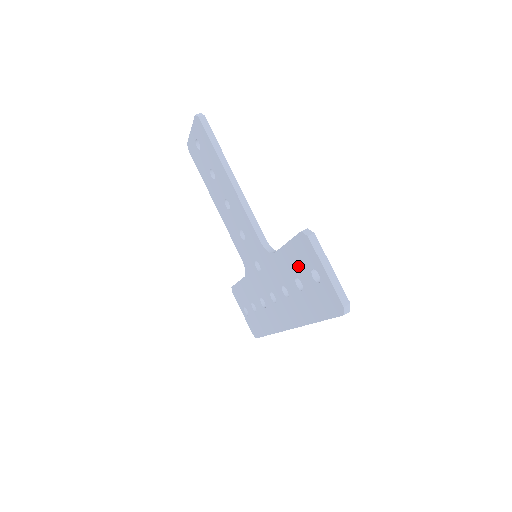
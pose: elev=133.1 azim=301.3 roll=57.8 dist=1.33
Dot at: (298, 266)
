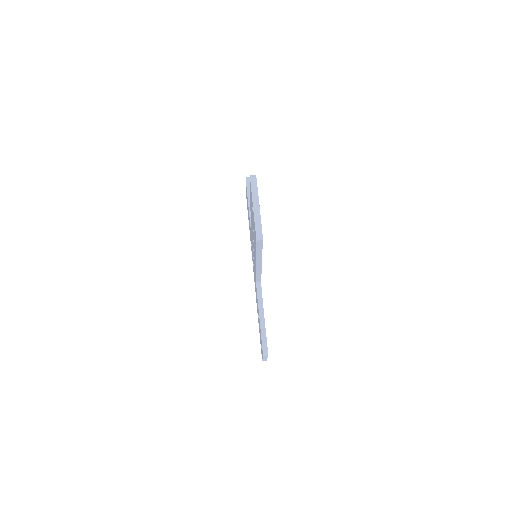
Dot at: occluded
